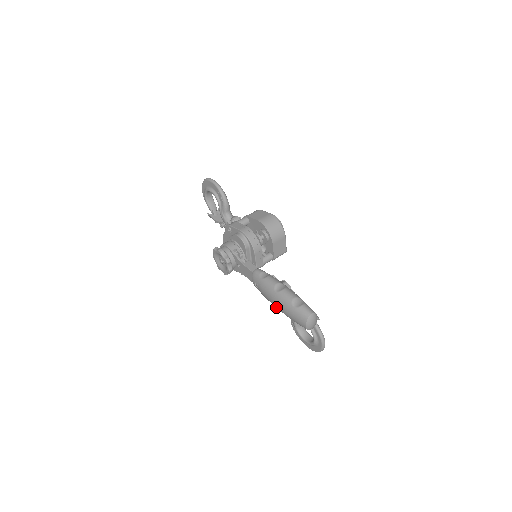
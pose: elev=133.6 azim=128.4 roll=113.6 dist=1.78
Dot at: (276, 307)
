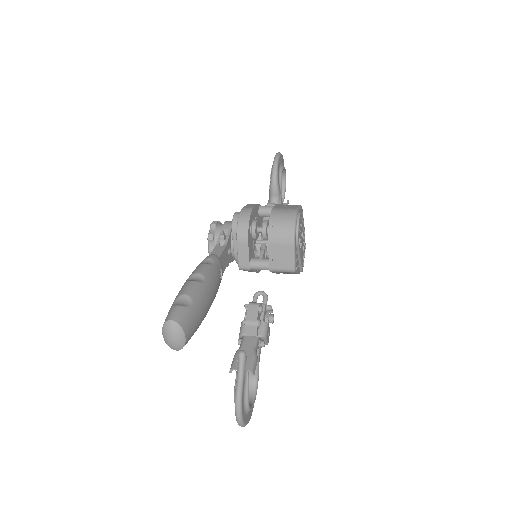
Dot at: occluded
